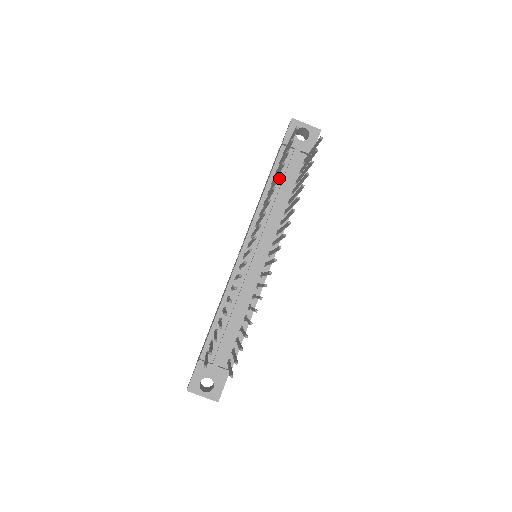
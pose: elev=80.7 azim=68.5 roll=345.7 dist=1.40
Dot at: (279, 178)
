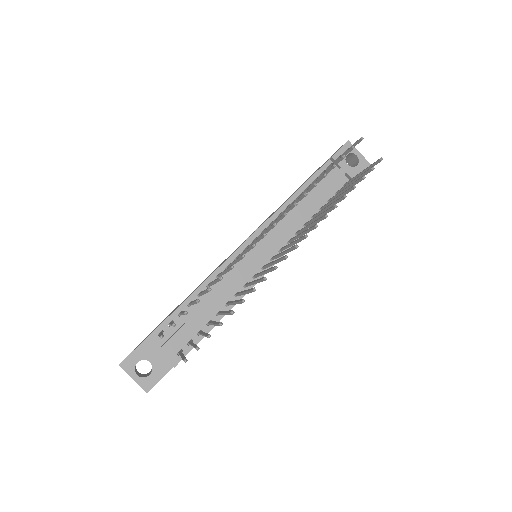
Dot at: (313, 189)
